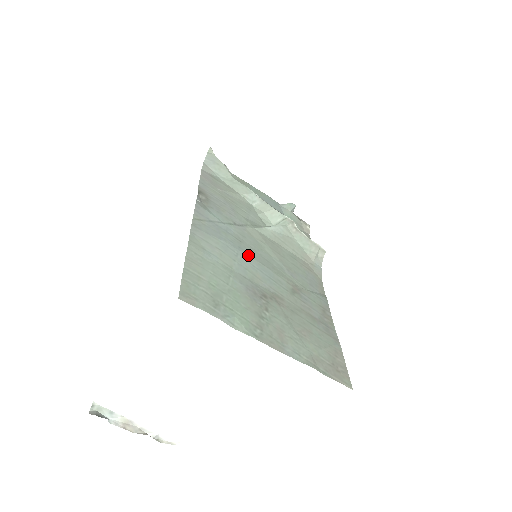
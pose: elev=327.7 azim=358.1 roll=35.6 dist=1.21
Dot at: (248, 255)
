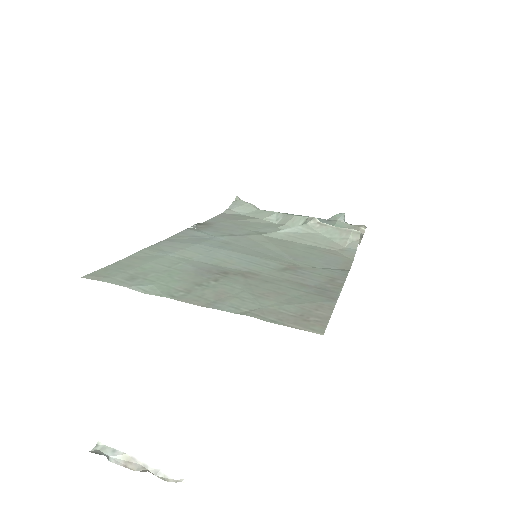
Dot at: (228, 250)
